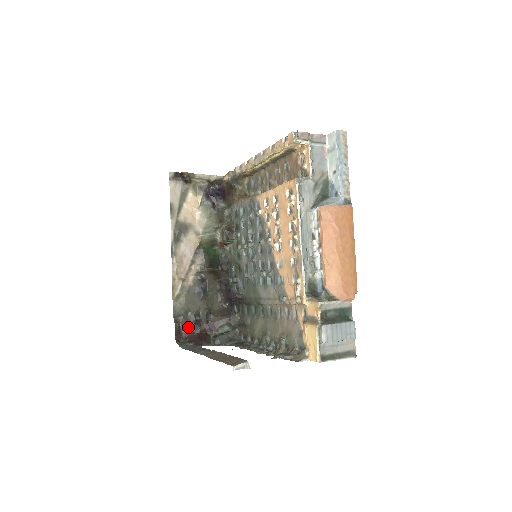
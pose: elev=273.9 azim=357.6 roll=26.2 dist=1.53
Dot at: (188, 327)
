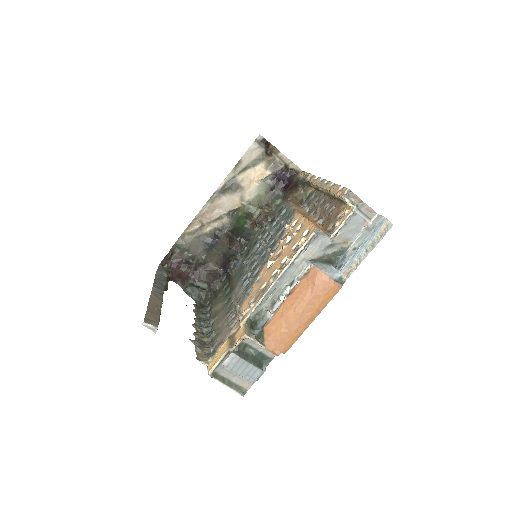
Dot at: (178, 261)
